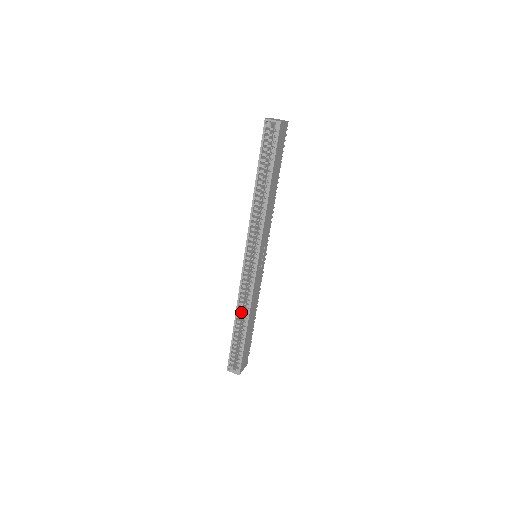
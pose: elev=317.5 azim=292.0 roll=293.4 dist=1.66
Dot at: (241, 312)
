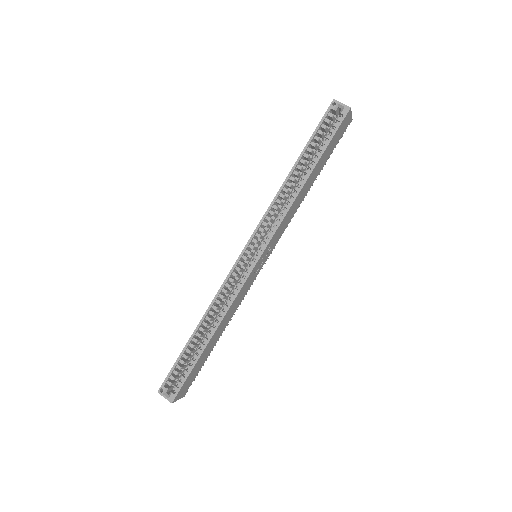
Dot at: (210, 318)
